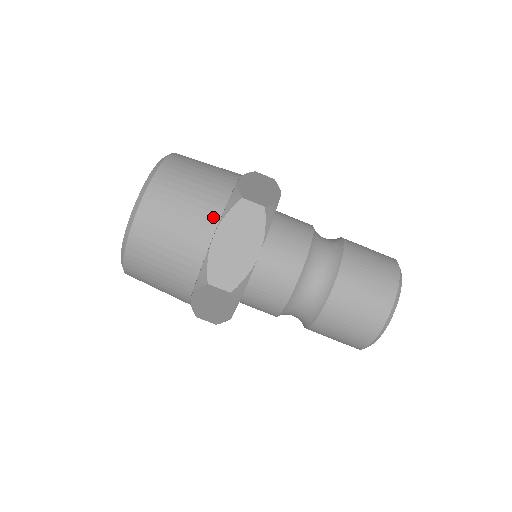
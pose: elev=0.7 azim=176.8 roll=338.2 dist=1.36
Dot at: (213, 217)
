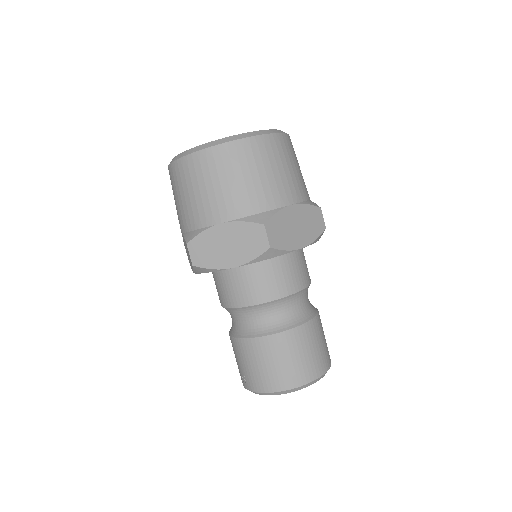
Dot at: (299, 196)
